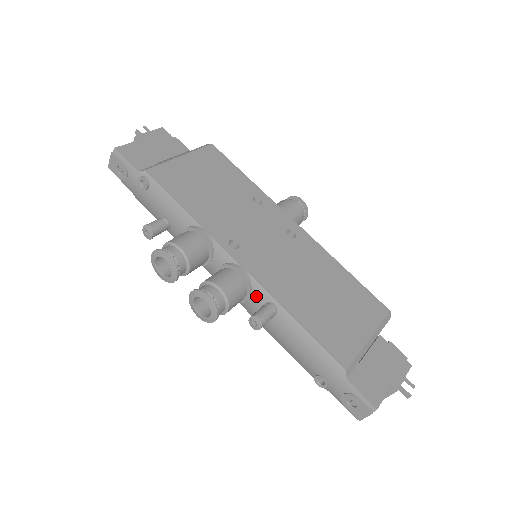
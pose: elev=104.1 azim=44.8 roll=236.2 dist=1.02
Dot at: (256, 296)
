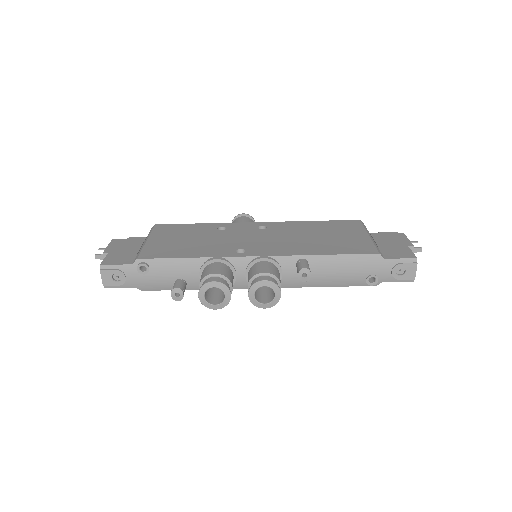
Dot at: (286, 266)
